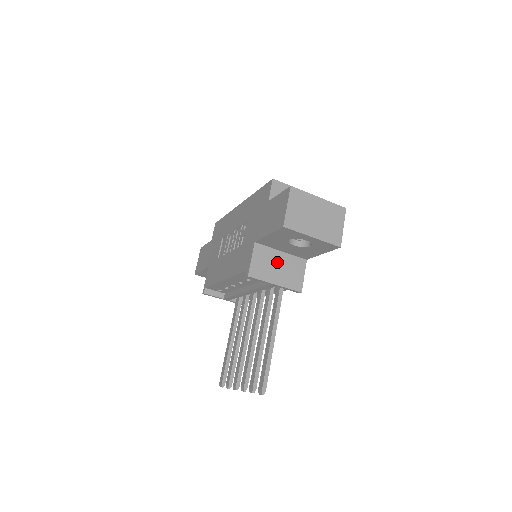
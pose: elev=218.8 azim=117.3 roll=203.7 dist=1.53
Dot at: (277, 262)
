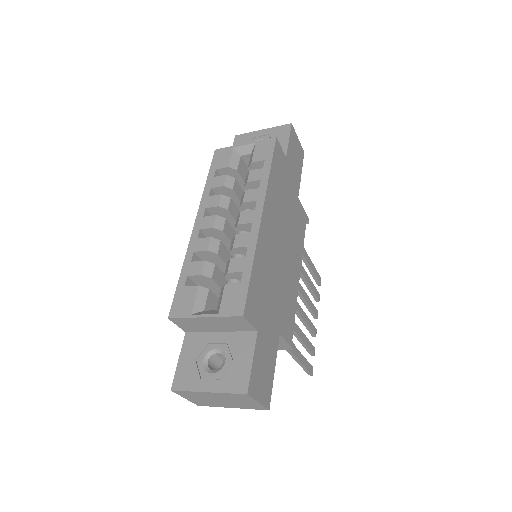
Dot at: occluded
